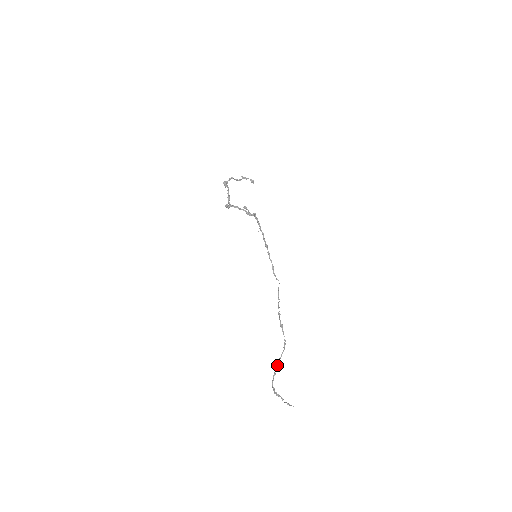
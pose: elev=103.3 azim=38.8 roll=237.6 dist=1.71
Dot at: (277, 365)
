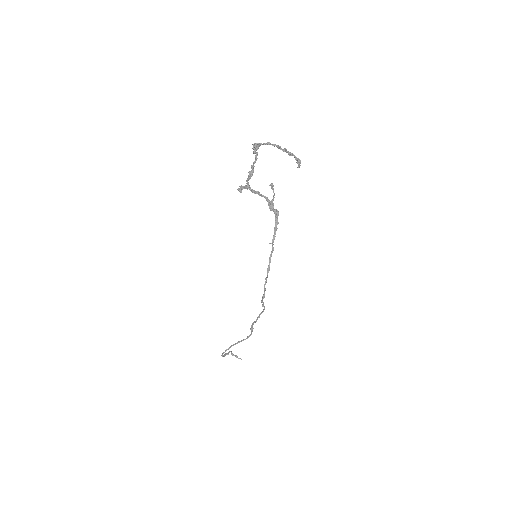
Dot at: occluded
